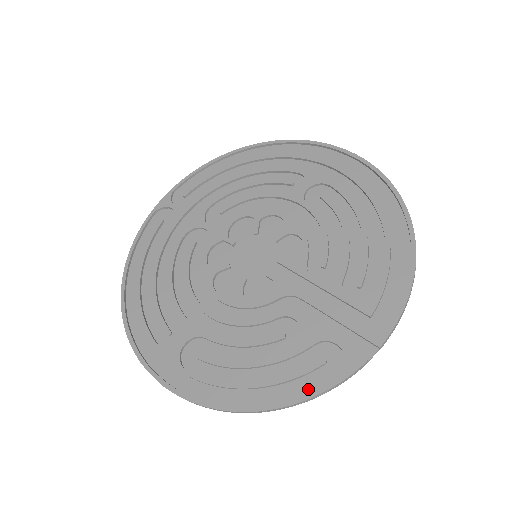
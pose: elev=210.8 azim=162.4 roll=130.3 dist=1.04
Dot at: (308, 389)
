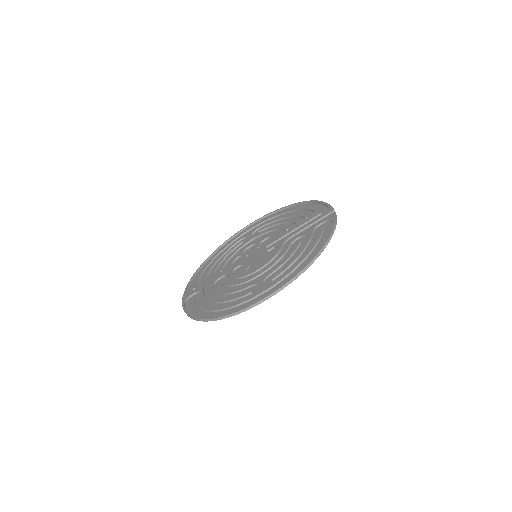
Dot at: (328, 234)
